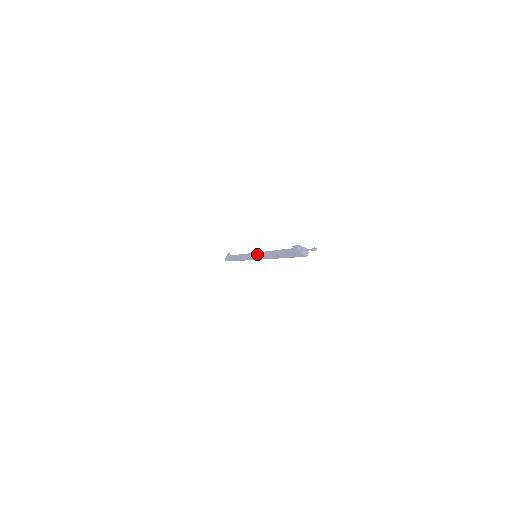
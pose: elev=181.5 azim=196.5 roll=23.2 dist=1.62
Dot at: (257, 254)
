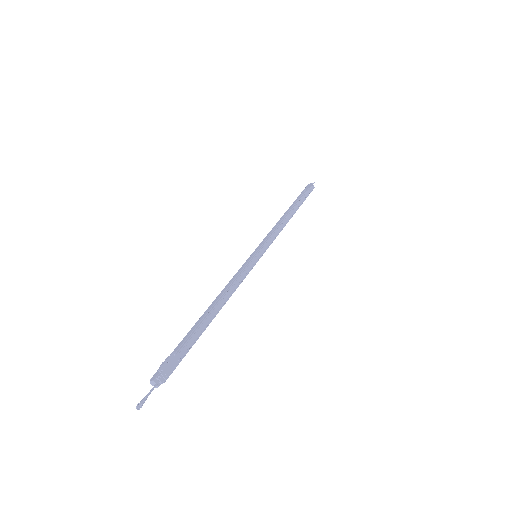
Dot at: (248, 261)
